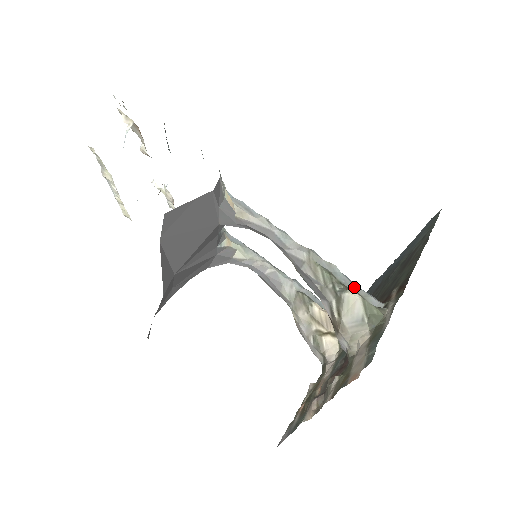
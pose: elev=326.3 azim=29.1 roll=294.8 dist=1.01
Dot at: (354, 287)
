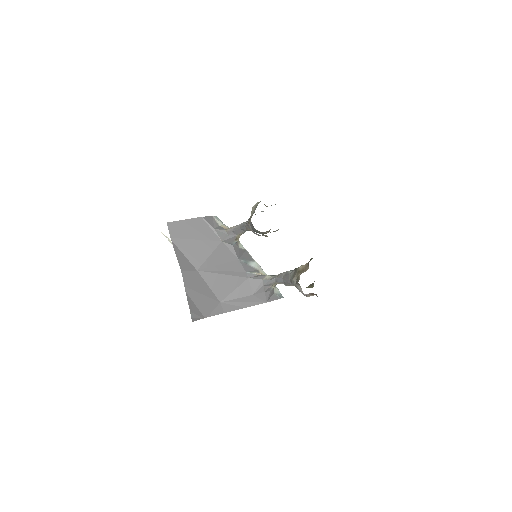
Dot at: occluded
